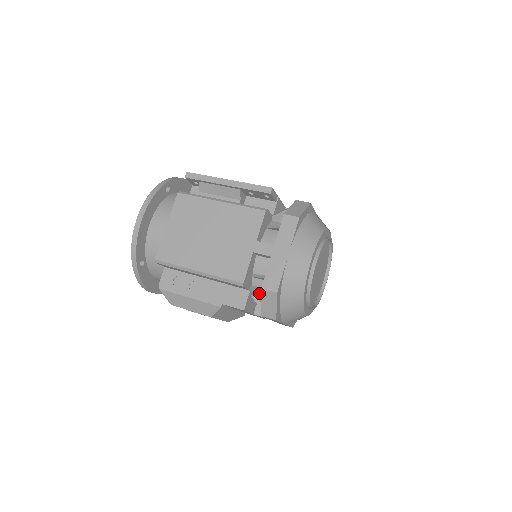
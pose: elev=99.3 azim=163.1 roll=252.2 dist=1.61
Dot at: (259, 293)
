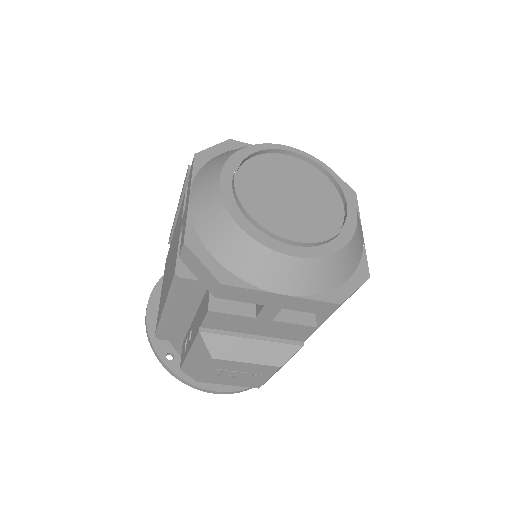
Dot at: occluded
